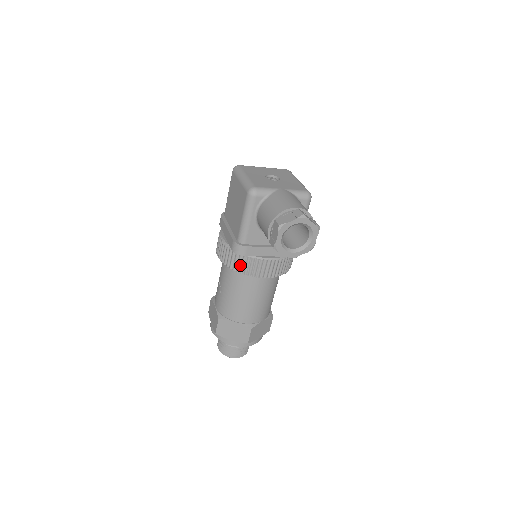
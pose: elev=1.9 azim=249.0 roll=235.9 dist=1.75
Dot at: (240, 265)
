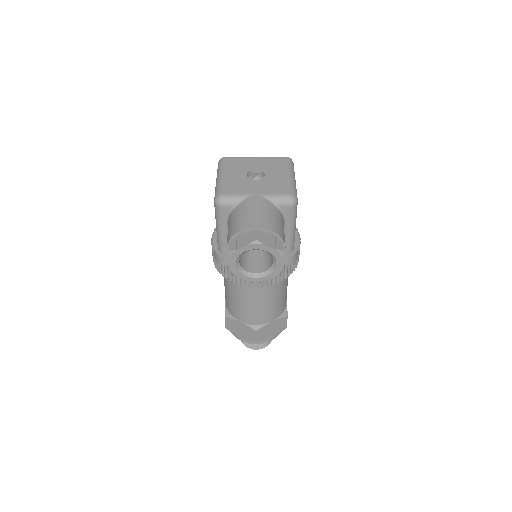
Dot at: (227, 272)
